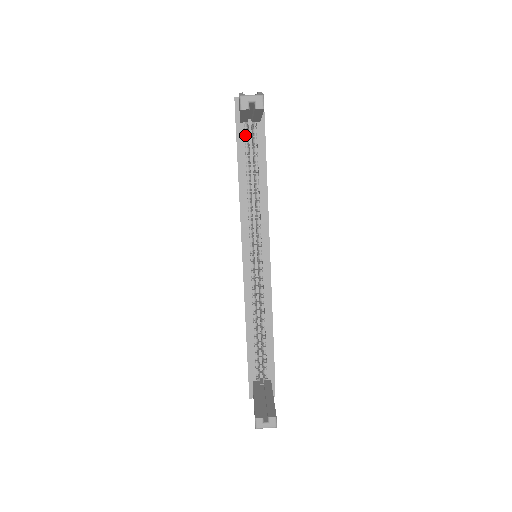
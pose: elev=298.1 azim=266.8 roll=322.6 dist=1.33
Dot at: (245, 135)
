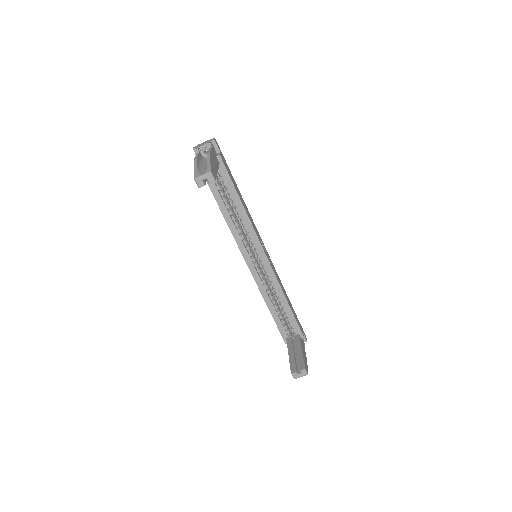
Dot at: occluded
